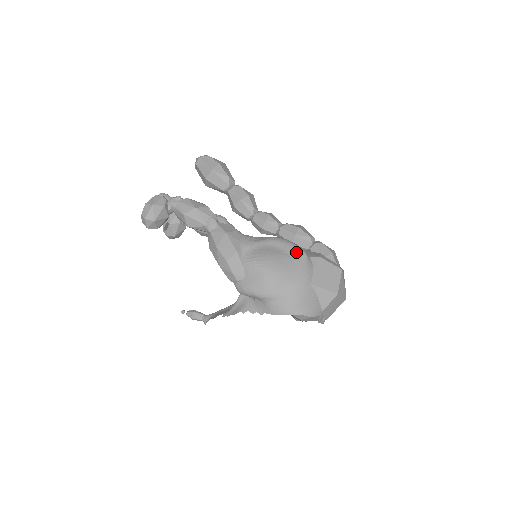
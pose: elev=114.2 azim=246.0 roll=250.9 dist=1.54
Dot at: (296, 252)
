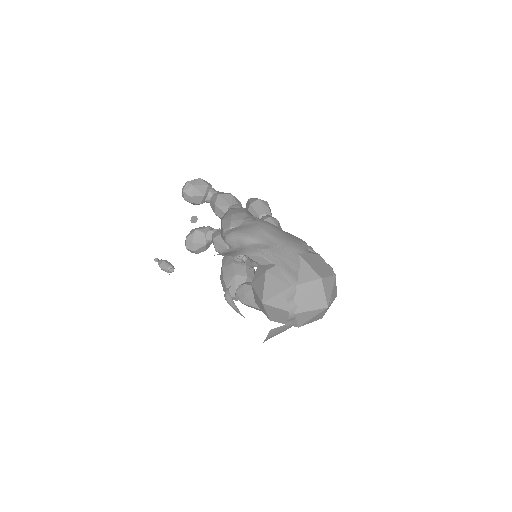
Dot at: (298, 238)
